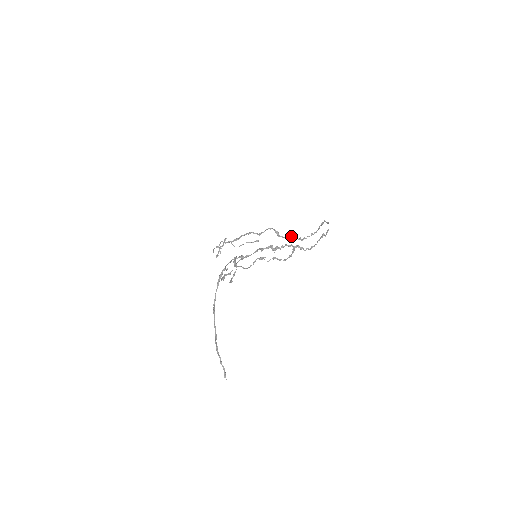
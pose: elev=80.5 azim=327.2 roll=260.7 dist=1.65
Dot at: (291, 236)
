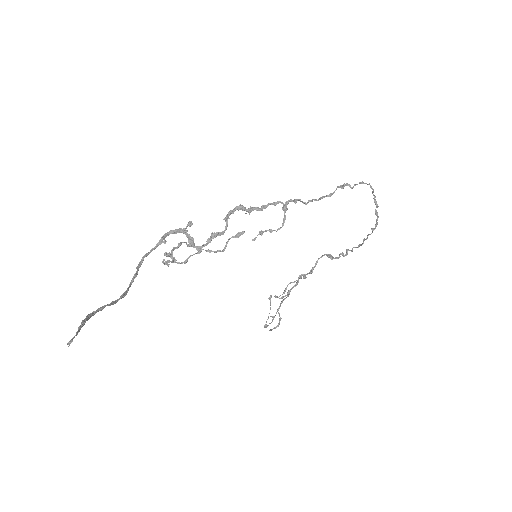
Dot at: (347, 249)
